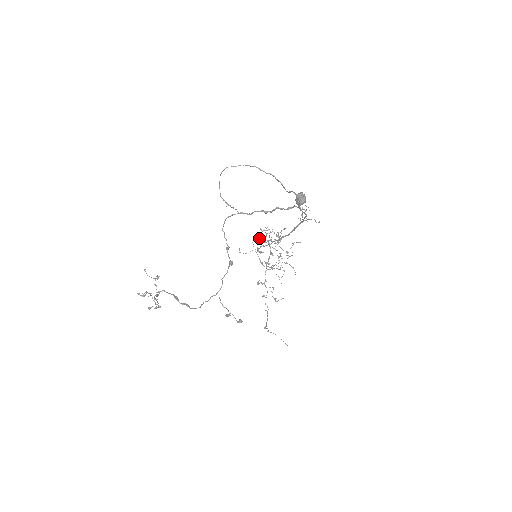
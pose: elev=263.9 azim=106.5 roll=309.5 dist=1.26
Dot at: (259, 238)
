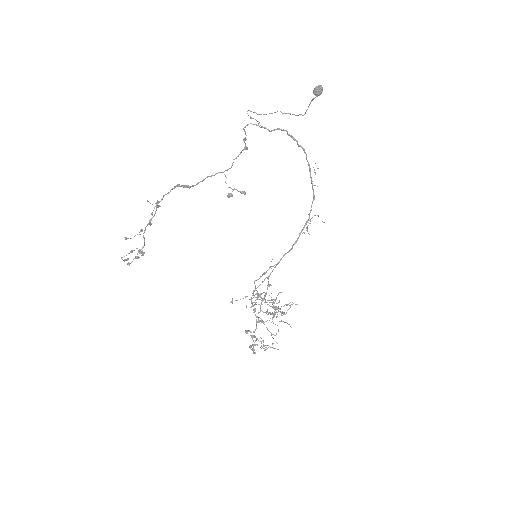
Dot at: occluded
